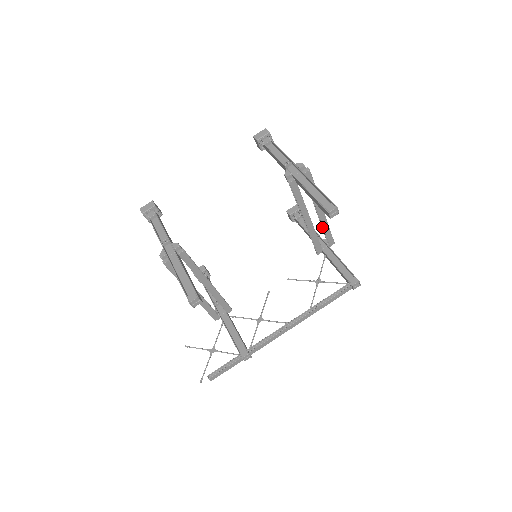
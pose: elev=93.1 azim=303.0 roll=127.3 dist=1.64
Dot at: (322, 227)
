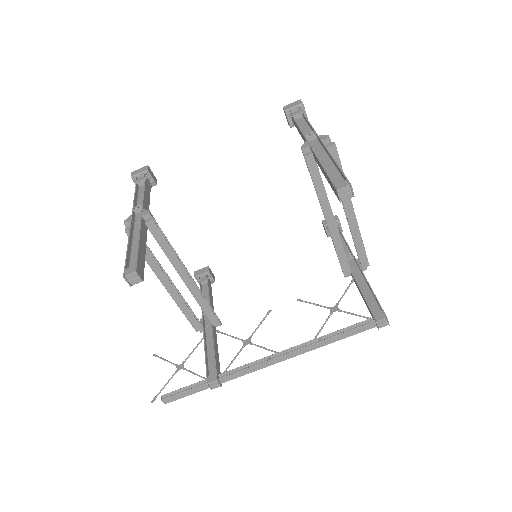
Dot at: (353, 238)
